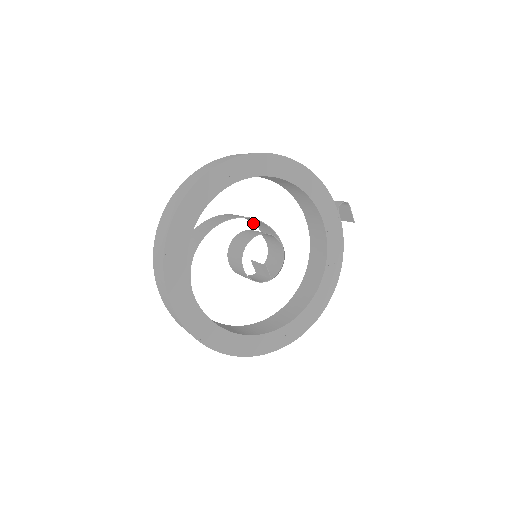
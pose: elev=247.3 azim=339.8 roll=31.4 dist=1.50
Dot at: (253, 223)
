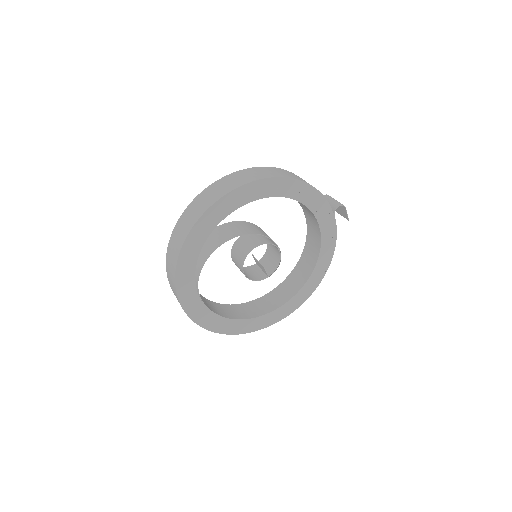
Dot at: (255, 225)
